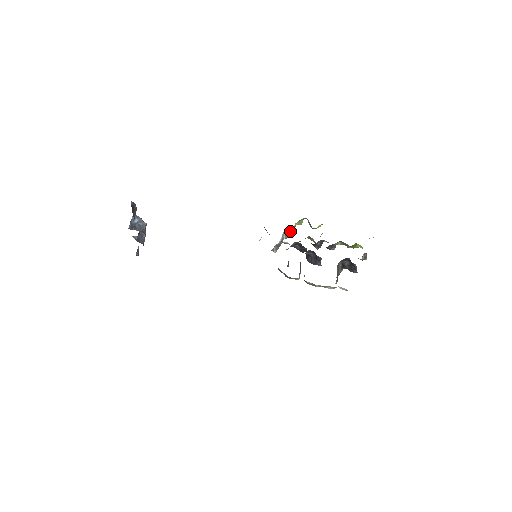
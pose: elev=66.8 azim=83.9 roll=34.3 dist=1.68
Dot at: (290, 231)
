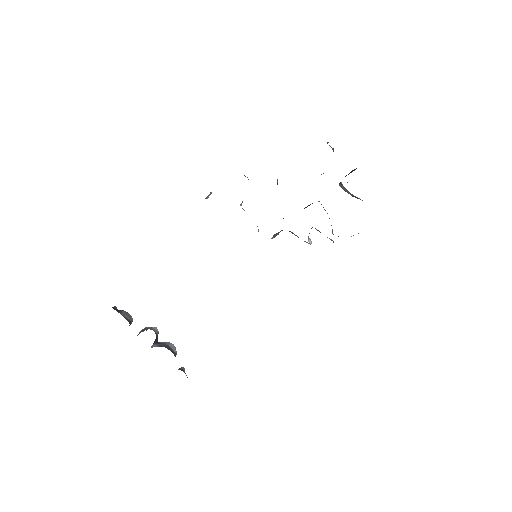
Dot at: occluded
